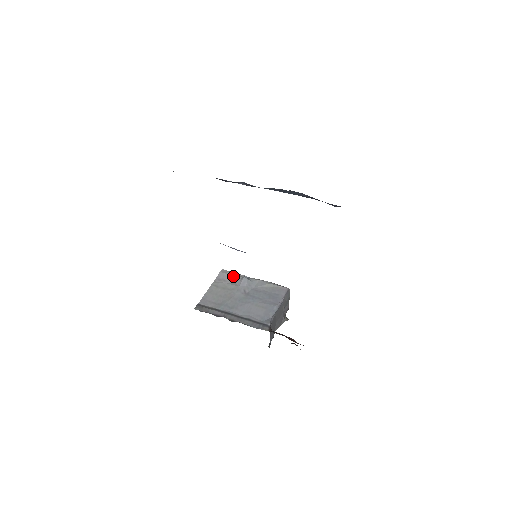
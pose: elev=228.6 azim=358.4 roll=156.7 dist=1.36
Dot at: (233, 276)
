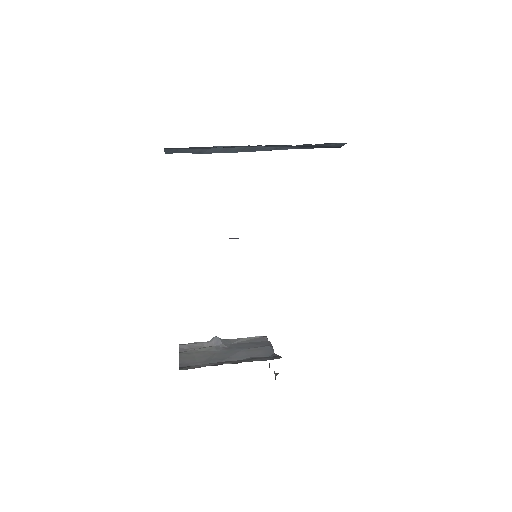
Dot at: (199, 343)
